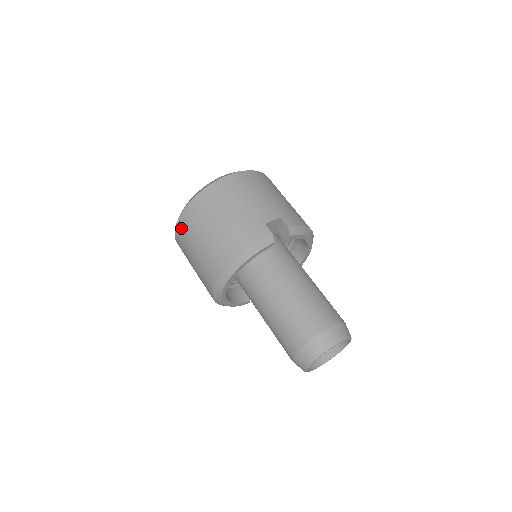
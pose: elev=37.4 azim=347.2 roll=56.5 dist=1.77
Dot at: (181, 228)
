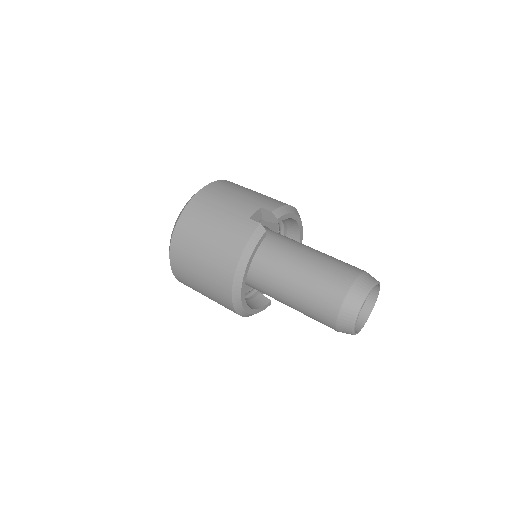
Dot at: (176, 263)
